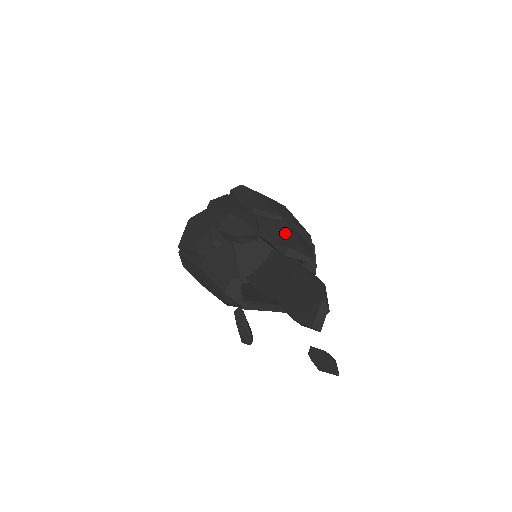
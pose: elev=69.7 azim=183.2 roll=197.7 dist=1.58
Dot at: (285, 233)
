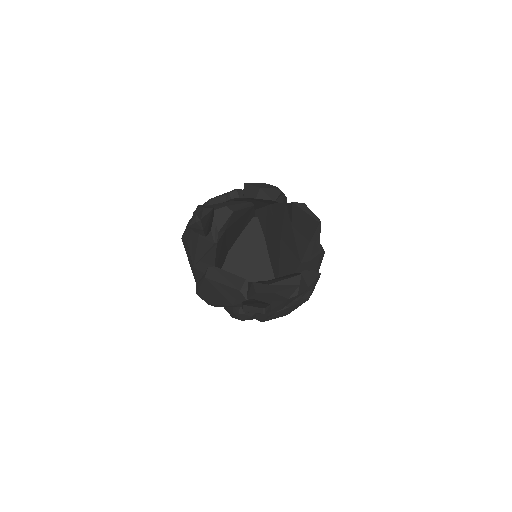
Dot at: occluded
